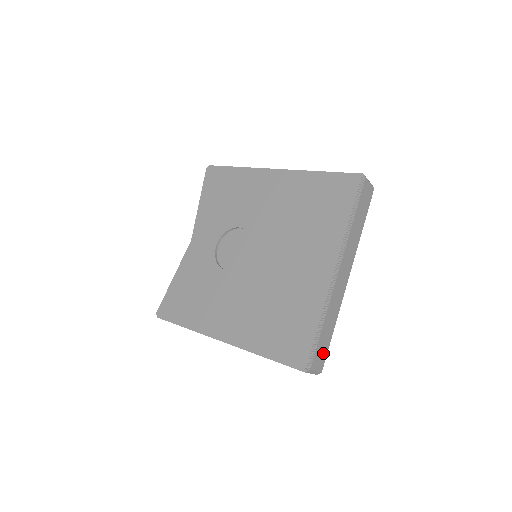
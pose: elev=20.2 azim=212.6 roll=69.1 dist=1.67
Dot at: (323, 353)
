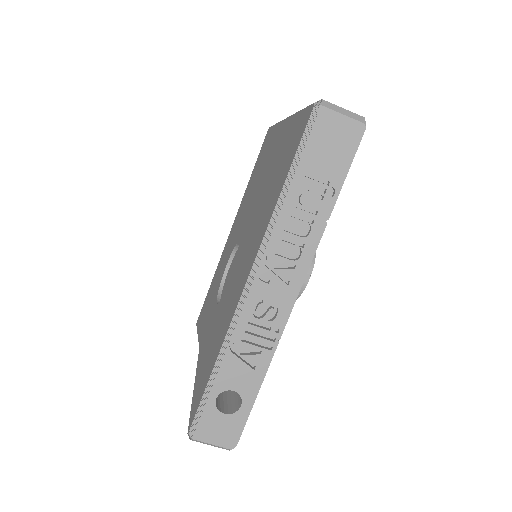
Dot at: occluded
